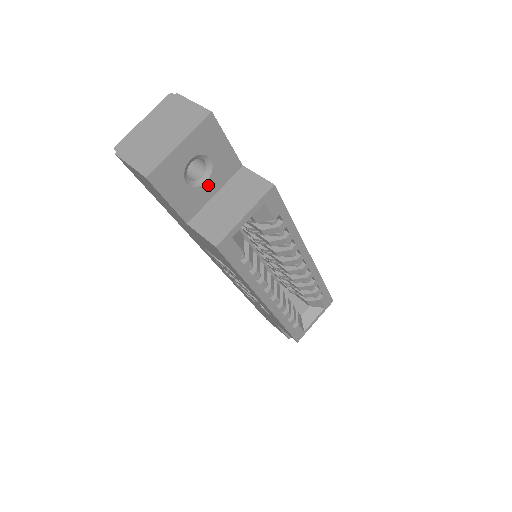
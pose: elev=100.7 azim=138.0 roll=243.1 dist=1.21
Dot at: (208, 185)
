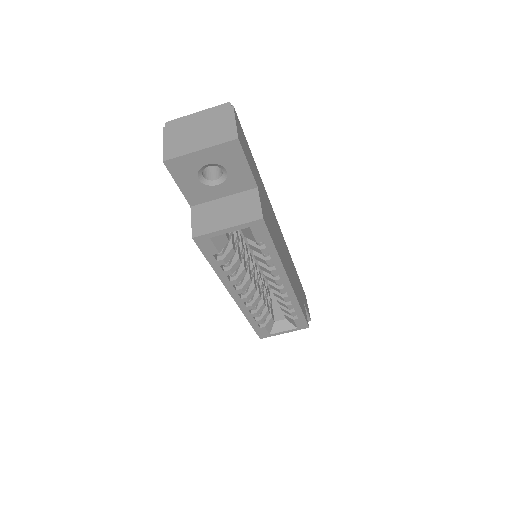
Dot at: (219, 188)
